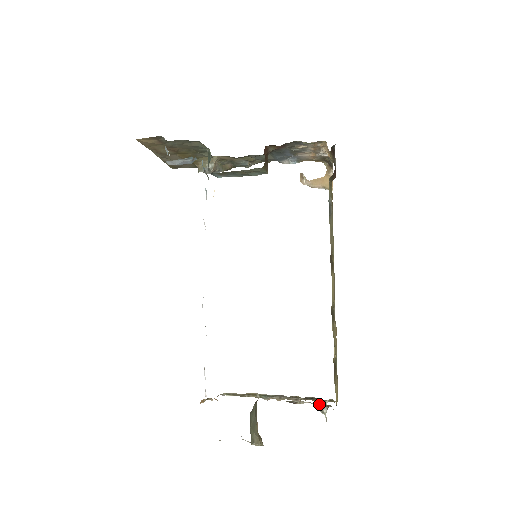
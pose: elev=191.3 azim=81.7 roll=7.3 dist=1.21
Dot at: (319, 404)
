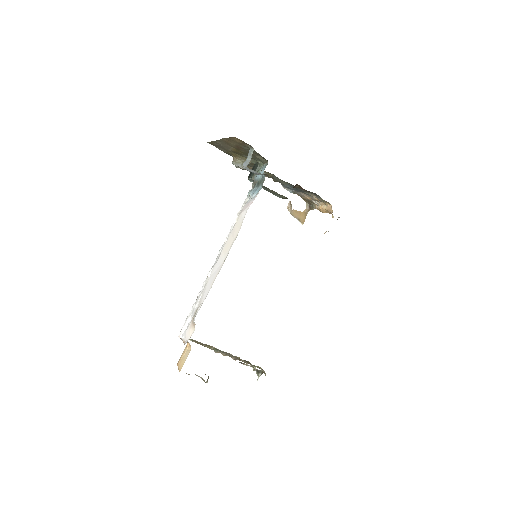
Dot at: (259, 370)
